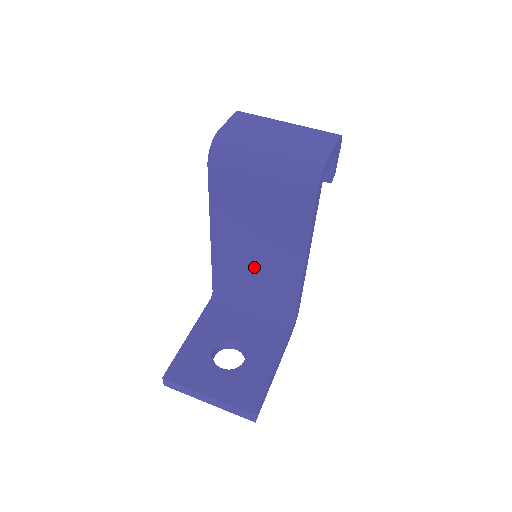
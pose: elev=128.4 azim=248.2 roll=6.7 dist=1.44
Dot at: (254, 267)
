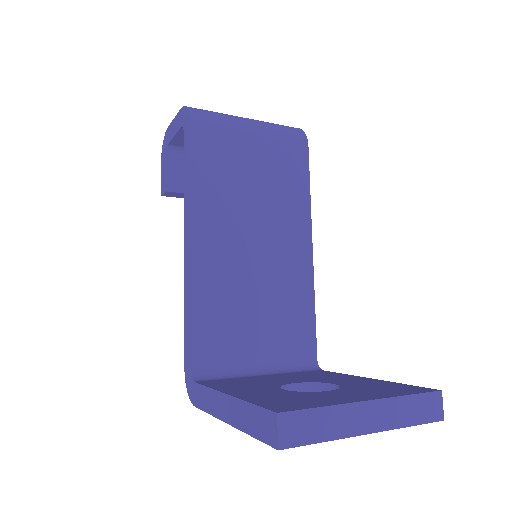
Dot at: (255, 278)
